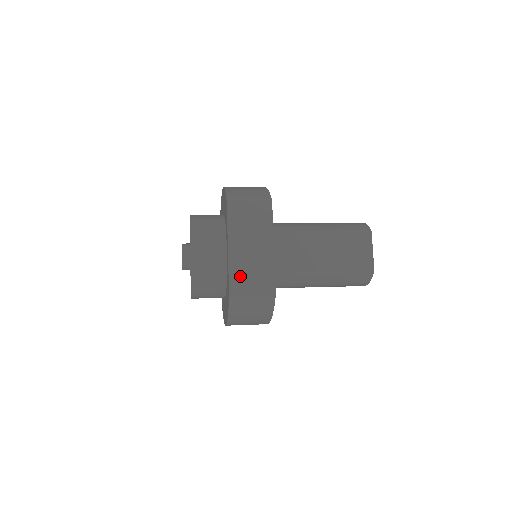
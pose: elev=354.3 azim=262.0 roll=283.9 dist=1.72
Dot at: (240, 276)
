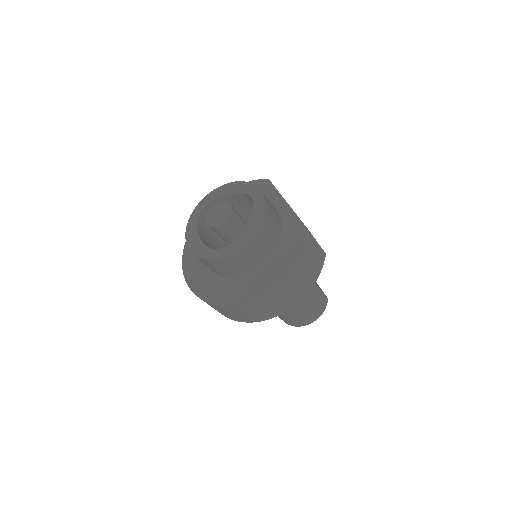
Dot at: occluded
